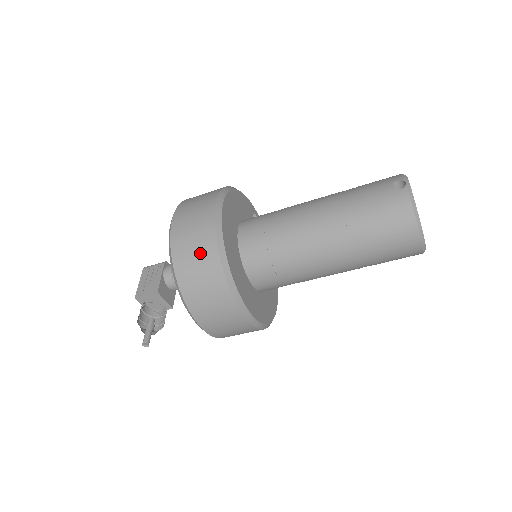
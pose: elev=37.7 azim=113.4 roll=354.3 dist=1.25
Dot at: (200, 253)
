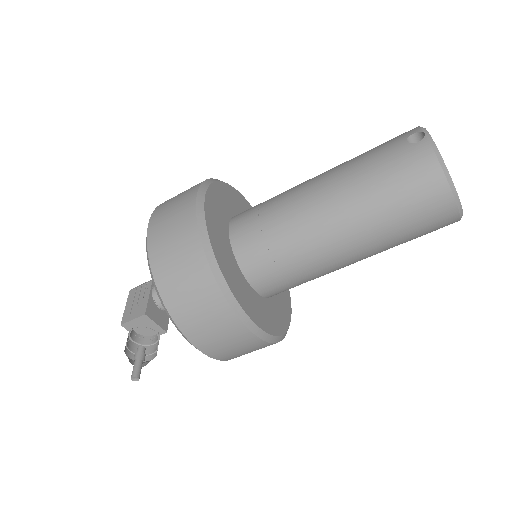
Dot at: (182, 255)
